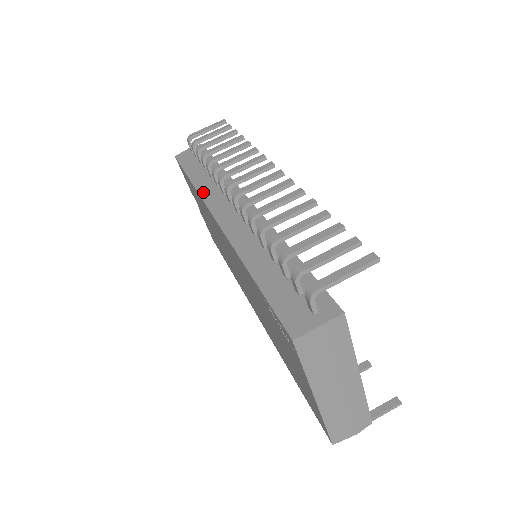
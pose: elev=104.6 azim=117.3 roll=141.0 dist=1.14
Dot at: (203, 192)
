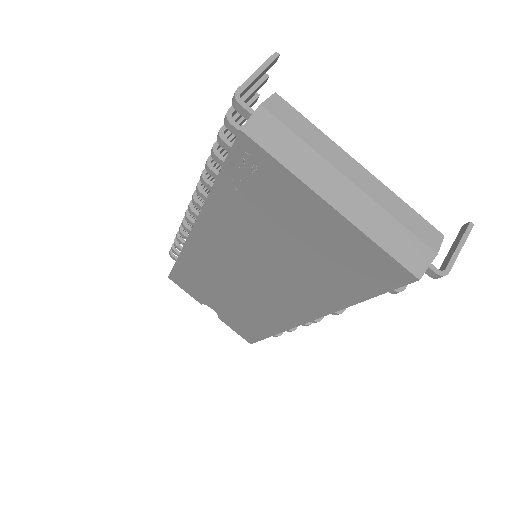
Dot at: occluded
